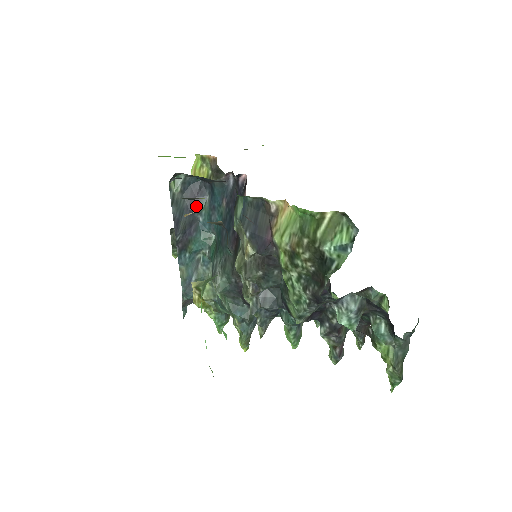
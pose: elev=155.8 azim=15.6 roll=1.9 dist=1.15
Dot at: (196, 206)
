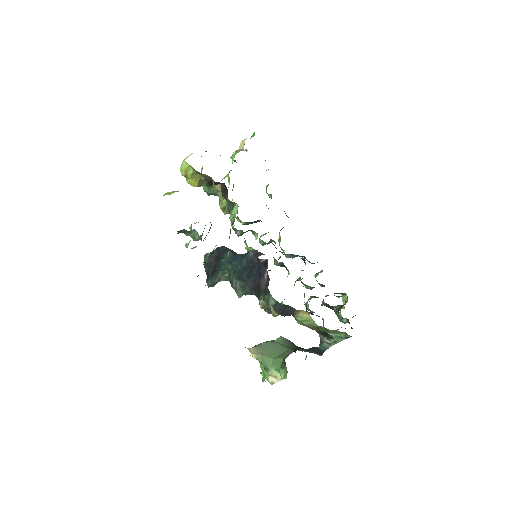
Dot at: (220, 258)
